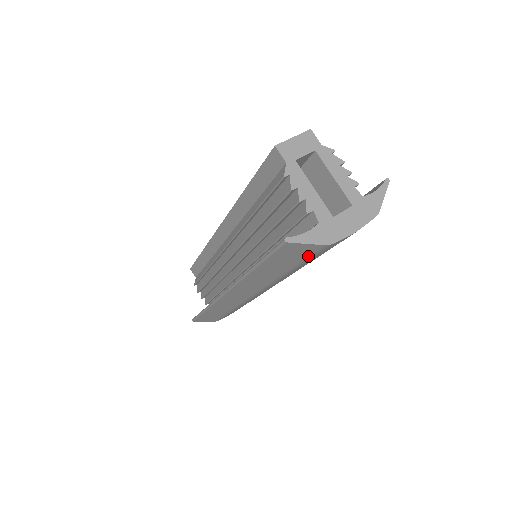
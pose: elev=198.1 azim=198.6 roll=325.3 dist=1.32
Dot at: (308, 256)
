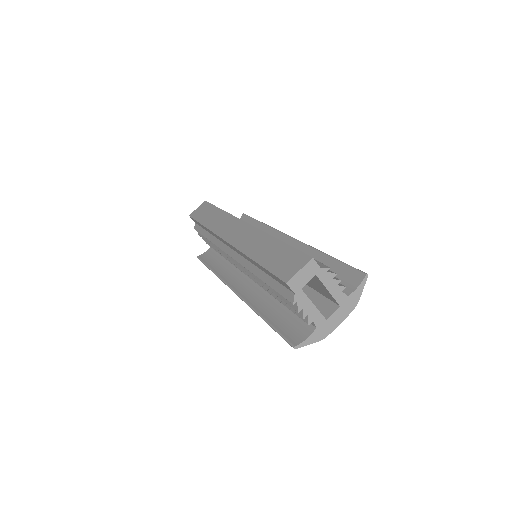
Dot at: occluded
